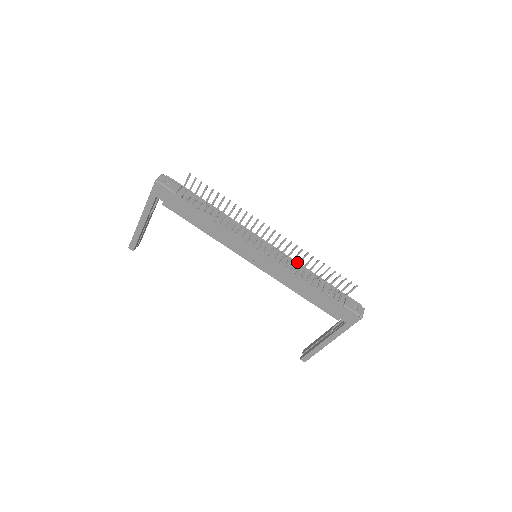
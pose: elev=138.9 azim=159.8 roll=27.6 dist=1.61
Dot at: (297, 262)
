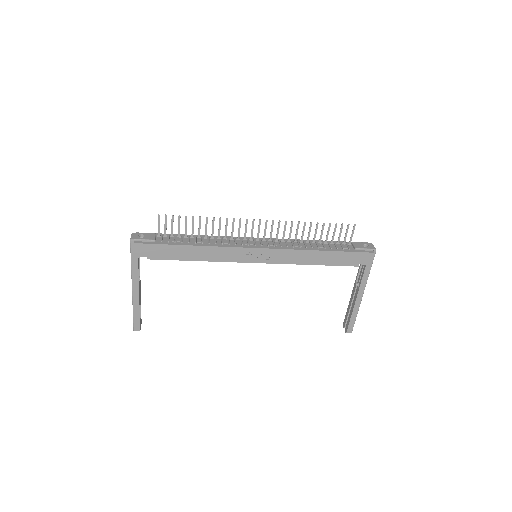
Dot at: (293, 239)
